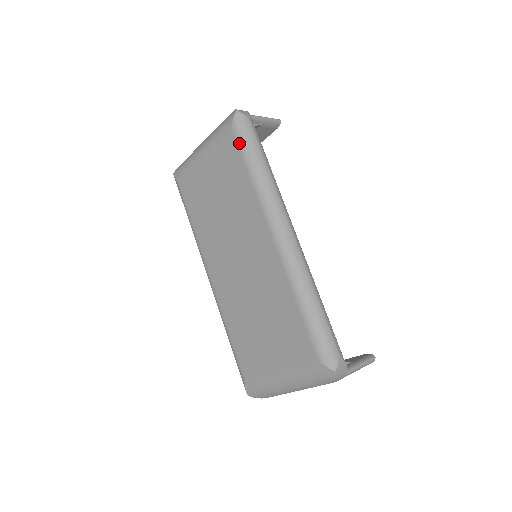
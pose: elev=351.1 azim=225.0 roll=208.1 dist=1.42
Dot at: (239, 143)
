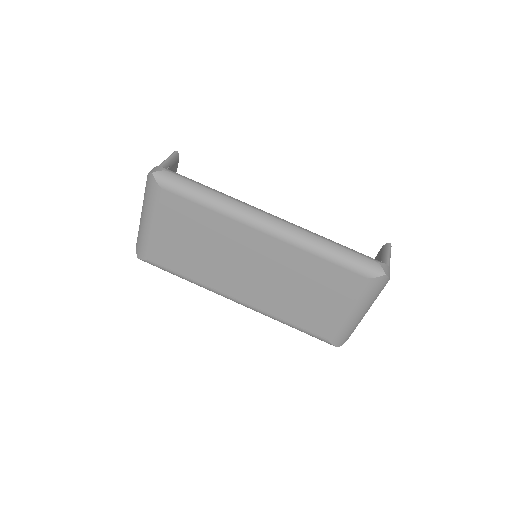
Dot at: (177, 193)
